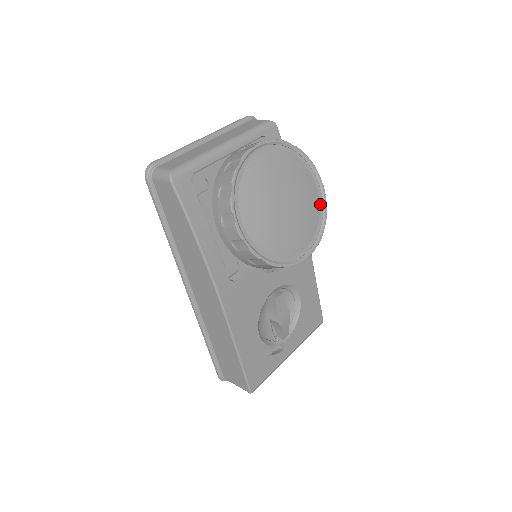
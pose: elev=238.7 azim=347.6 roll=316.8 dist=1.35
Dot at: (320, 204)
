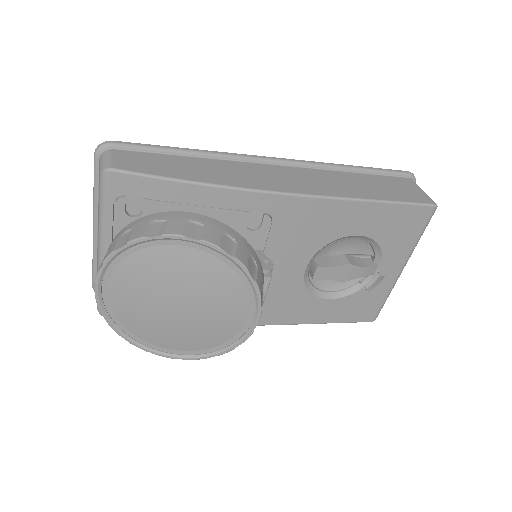
Dot at: (222, 259)
